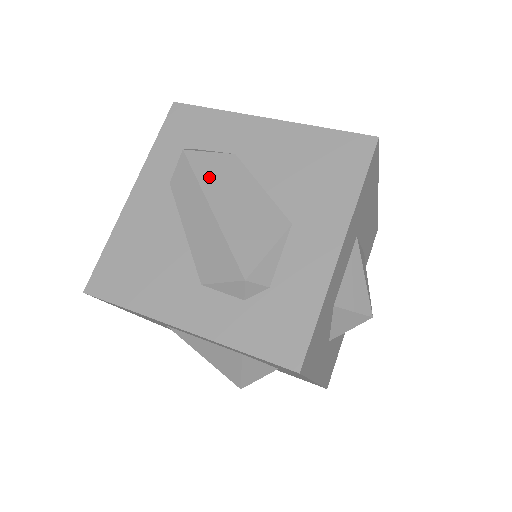
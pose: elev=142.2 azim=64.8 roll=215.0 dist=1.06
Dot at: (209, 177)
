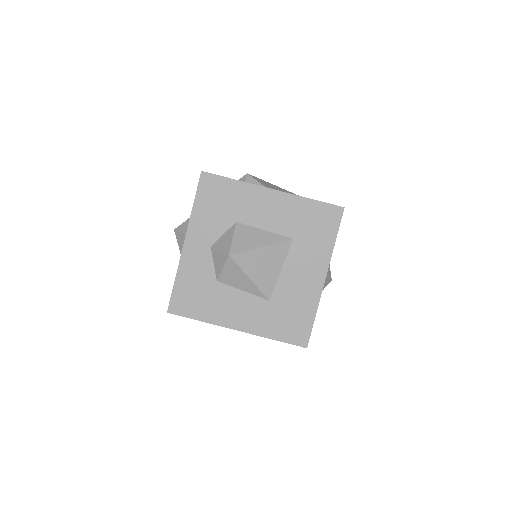
Dot at: occluded
